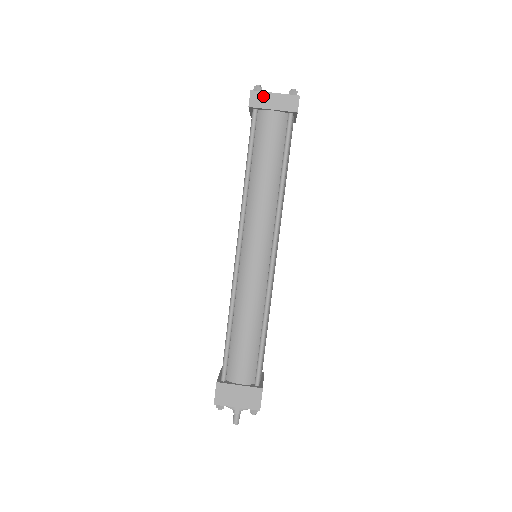
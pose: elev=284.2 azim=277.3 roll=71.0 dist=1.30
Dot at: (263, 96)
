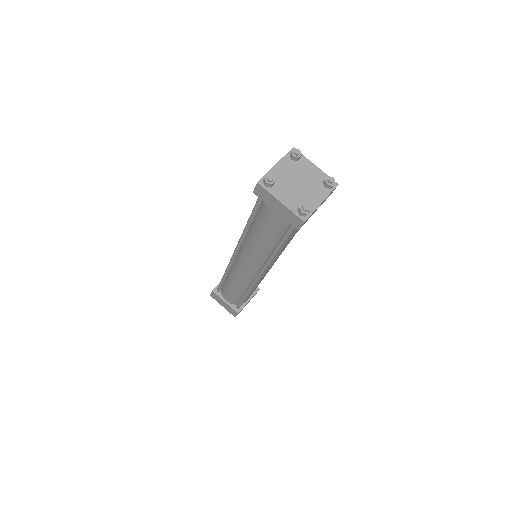
Dot at: (268, 195)
